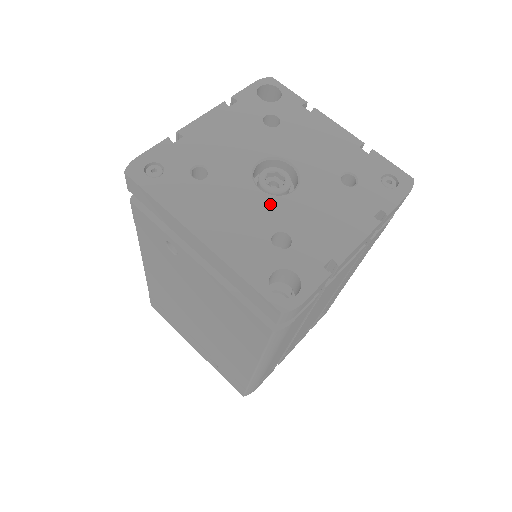
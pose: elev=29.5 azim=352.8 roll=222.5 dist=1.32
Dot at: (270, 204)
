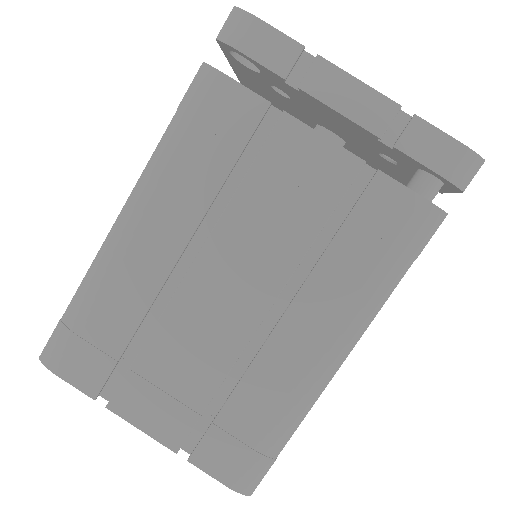
Dot at: occluded
